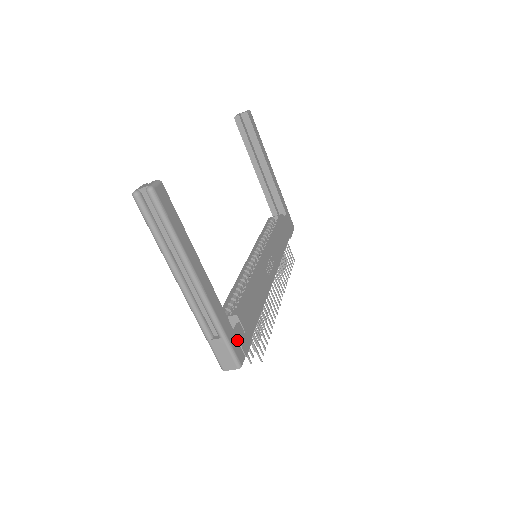
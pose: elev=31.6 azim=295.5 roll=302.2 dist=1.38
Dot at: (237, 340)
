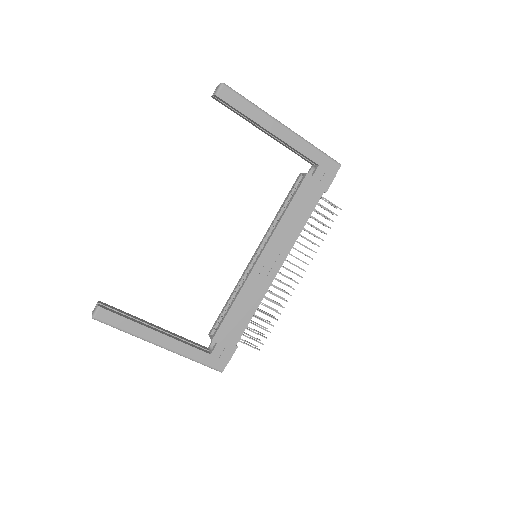
Dot at: (215, 357)
